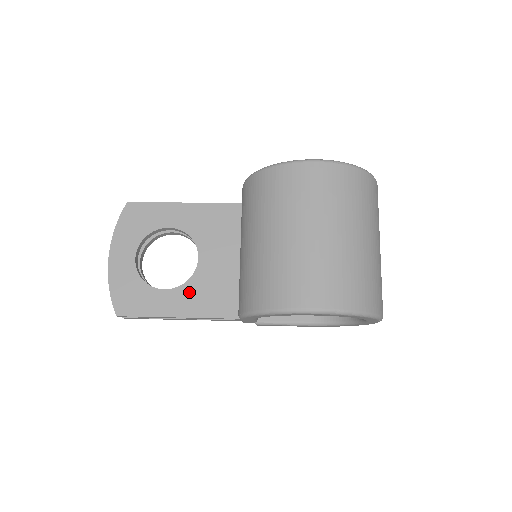
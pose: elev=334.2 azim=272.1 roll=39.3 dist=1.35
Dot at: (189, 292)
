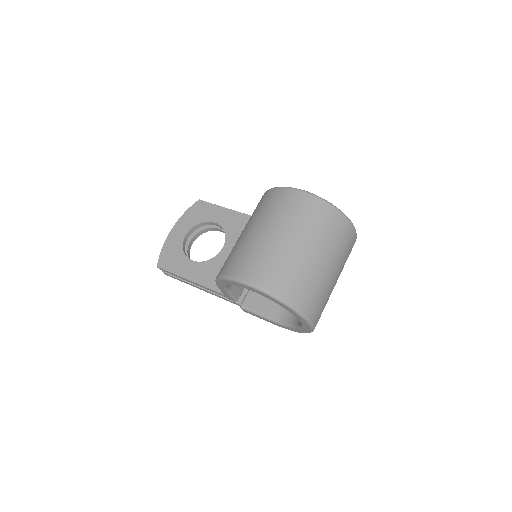
Dot at: (206, 267)
